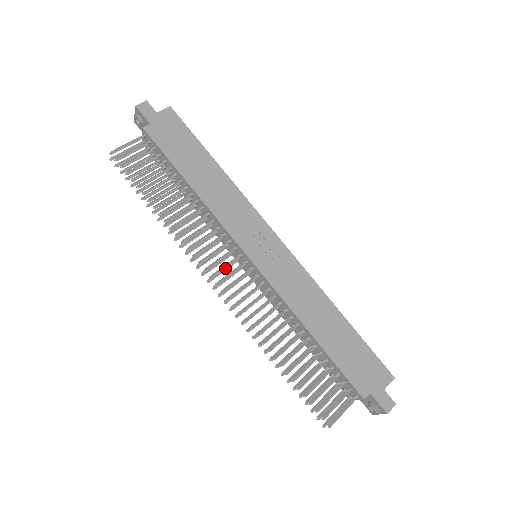
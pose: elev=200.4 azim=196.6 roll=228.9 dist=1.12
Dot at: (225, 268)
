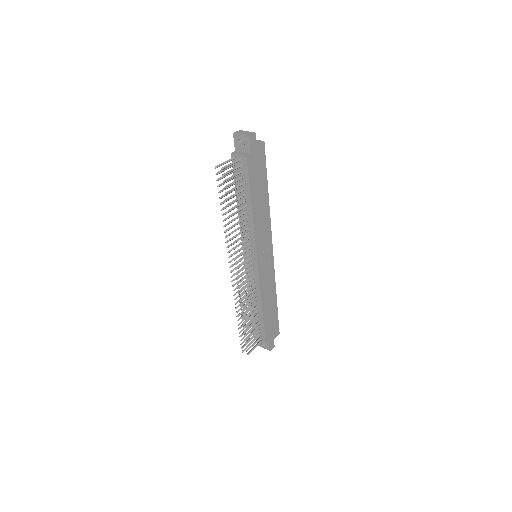
Dot at: occluded
